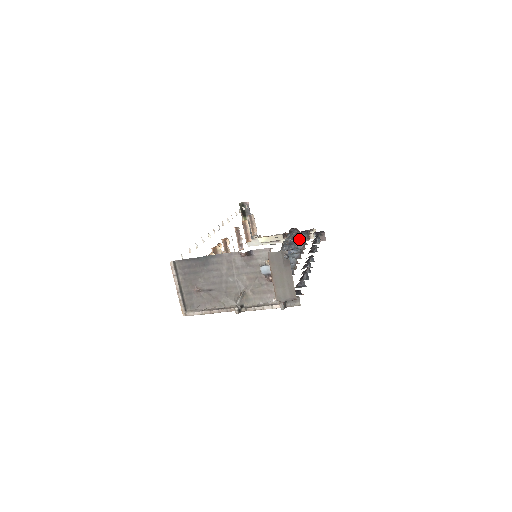
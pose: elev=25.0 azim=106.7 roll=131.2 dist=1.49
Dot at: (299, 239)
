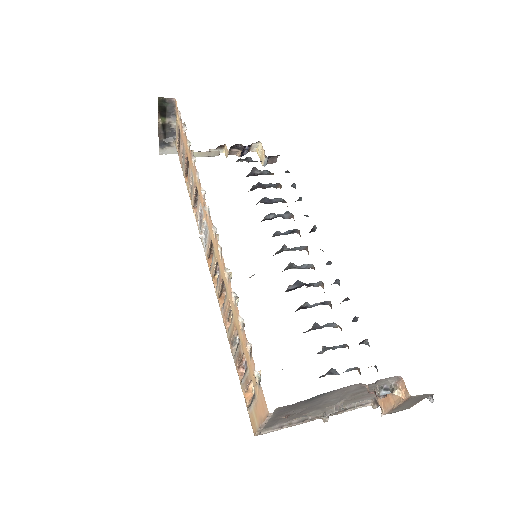
Dot at: (268, 185)
